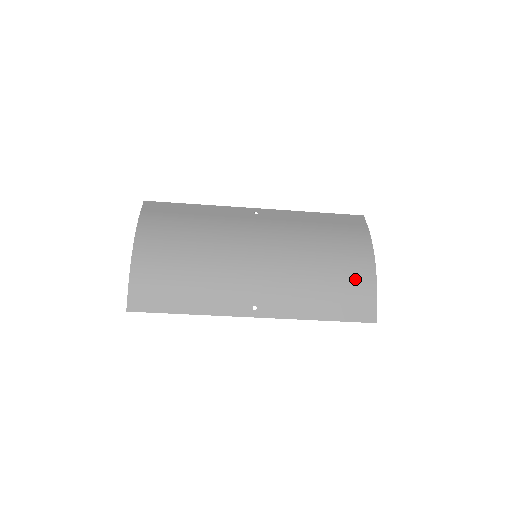
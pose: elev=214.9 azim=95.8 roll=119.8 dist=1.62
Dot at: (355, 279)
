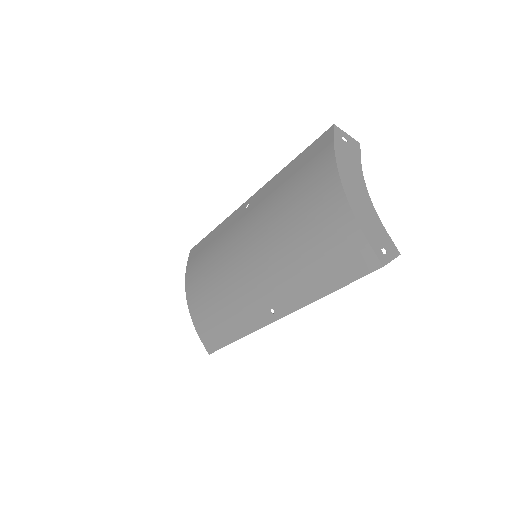
Dot at: (332, 229)
